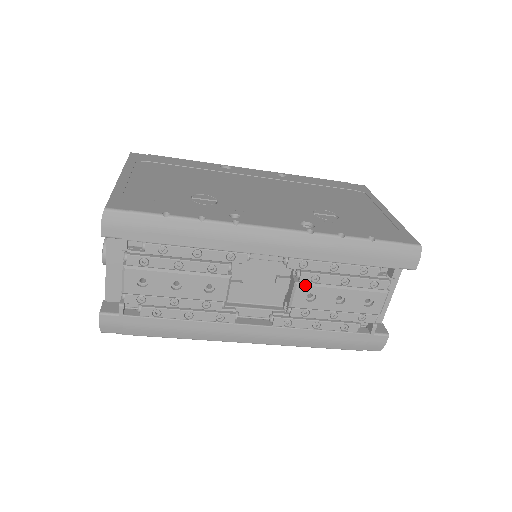
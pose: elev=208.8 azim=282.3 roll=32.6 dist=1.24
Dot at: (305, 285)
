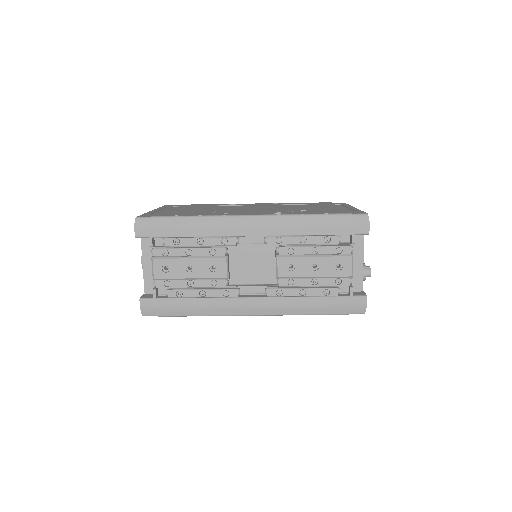
Dot at: (284, 257)
